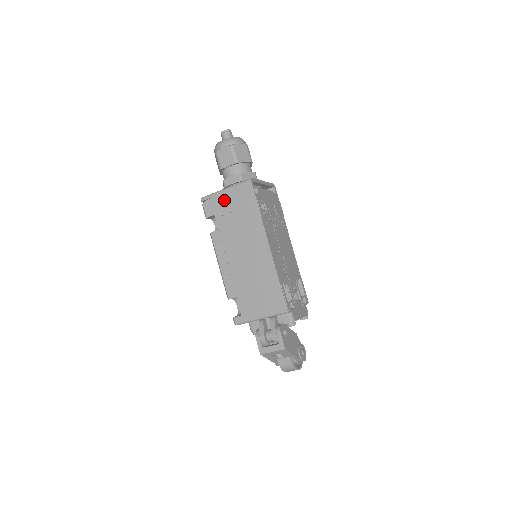
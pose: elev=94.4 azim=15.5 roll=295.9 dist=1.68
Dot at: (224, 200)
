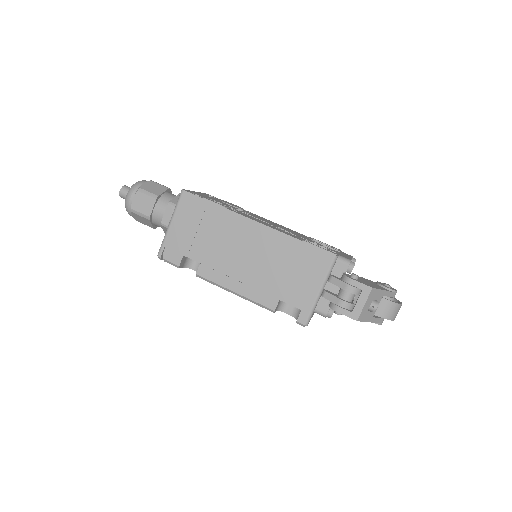
Dot at: (178, 233)
